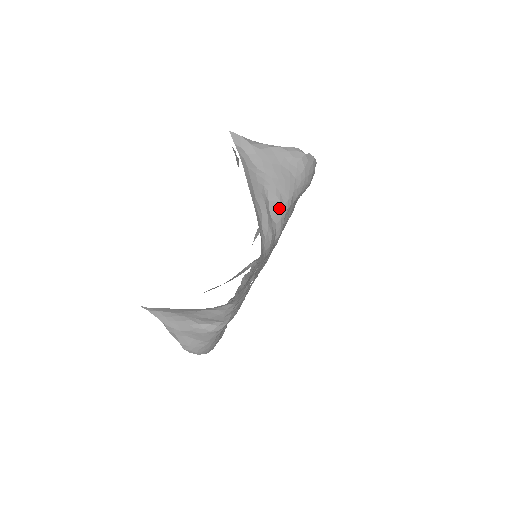
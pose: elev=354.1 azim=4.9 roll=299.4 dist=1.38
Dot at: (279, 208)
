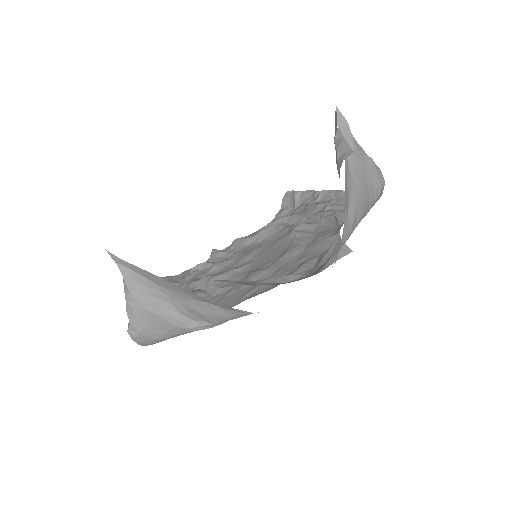
Dot at: (350, 228)
